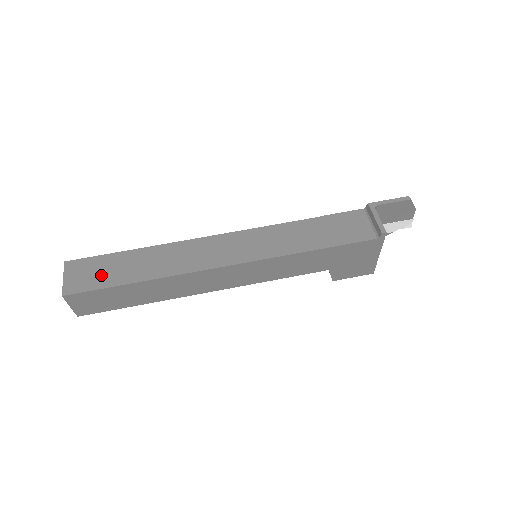
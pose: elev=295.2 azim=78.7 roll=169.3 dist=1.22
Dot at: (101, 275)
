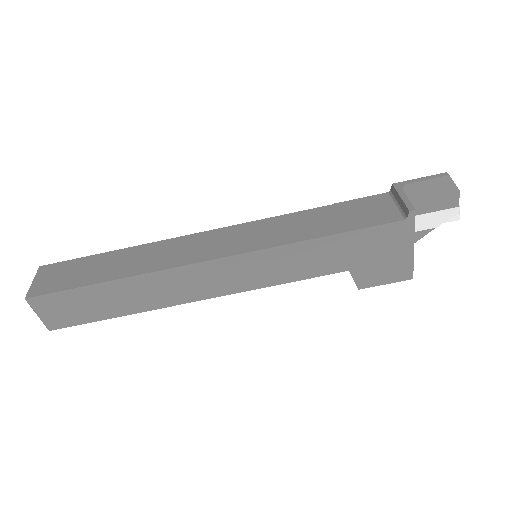
Dot at: (72, 276)
